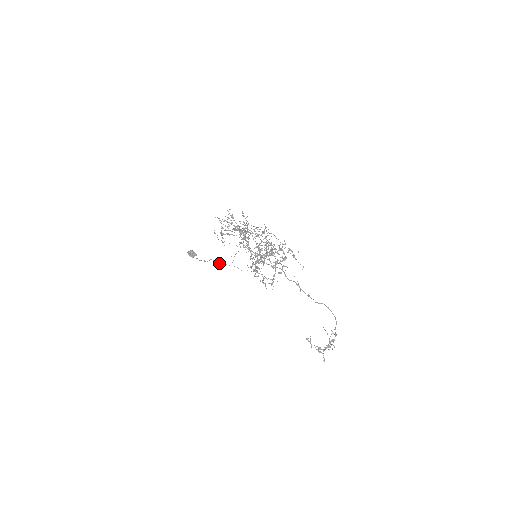
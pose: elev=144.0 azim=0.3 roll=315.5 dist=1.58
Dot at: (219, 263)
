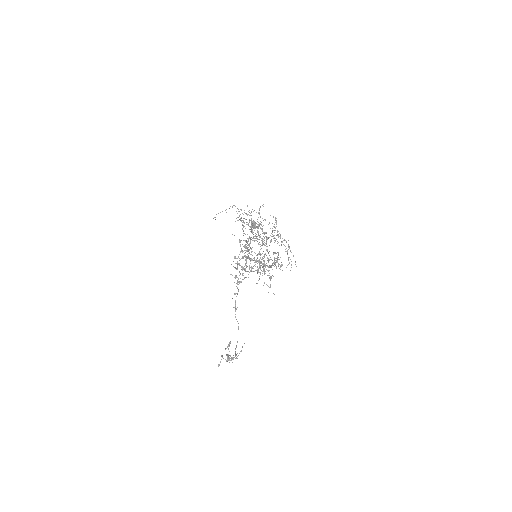
Dot at: occluded
